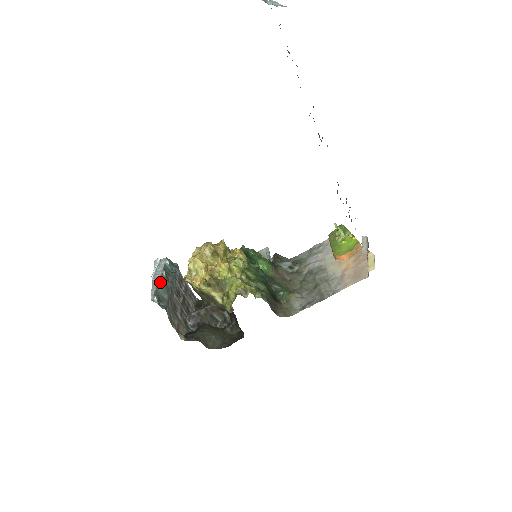
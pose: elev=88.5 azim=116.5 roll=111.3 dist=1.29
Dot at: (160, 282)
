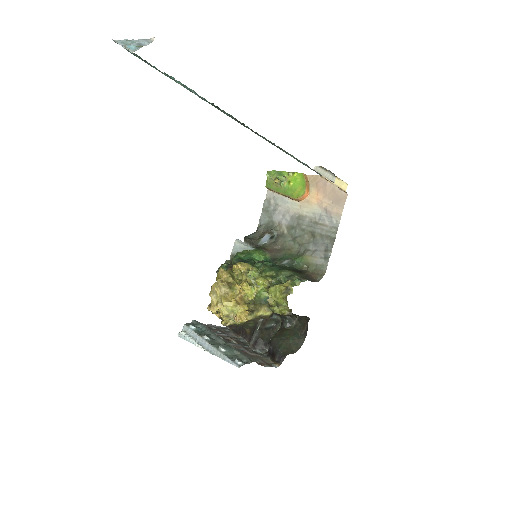
Dot at: (218, 348)
